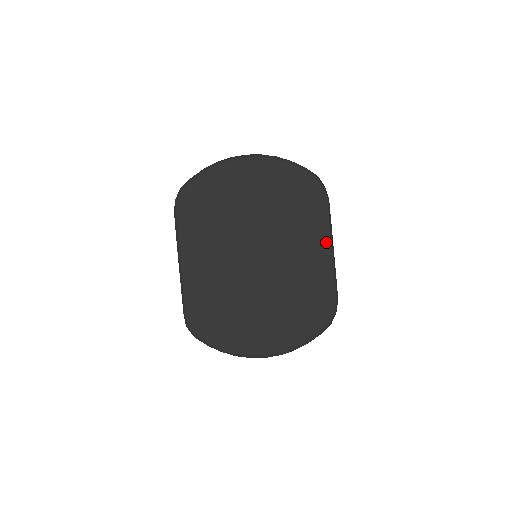
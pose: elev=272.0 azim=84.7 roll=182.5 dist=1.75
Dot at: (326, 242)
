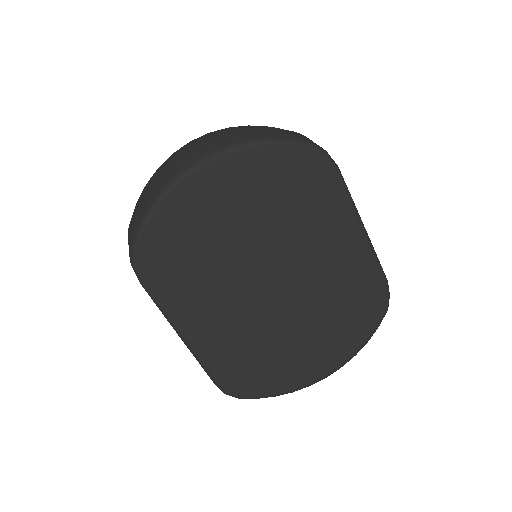
Dot at: (354, 225)
